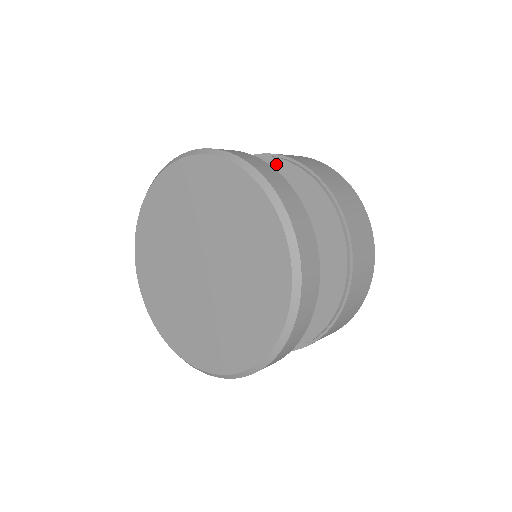
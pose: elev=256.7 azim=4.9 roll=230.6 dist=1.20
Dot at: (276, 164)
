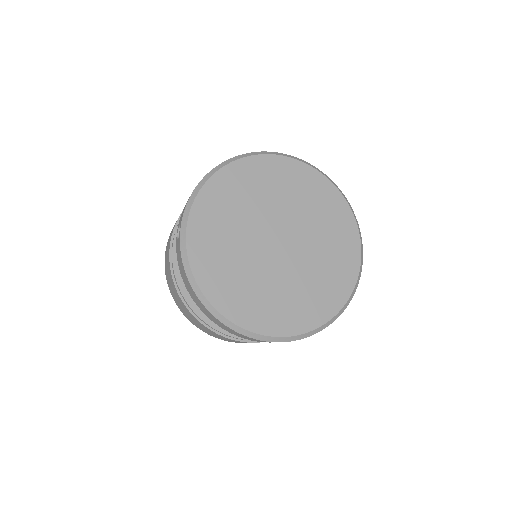
Dot at: occluded
